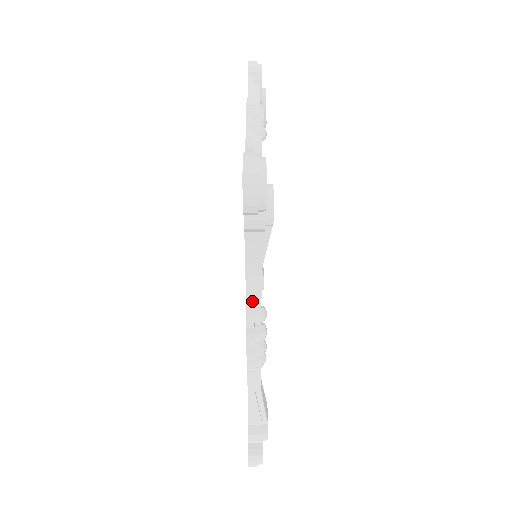
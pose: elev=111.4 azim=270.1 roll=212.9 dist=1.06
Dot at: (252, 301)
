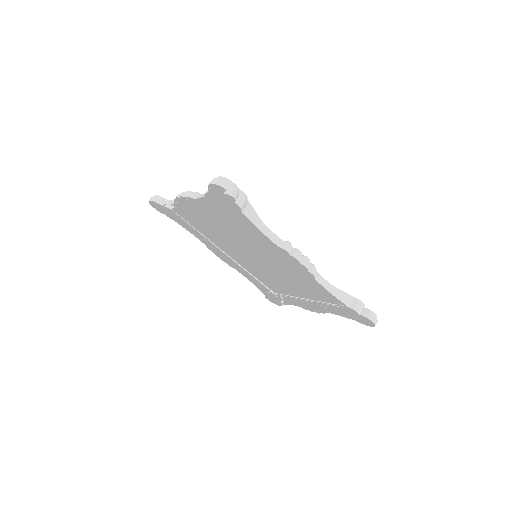
Dot at: (277, 242)
